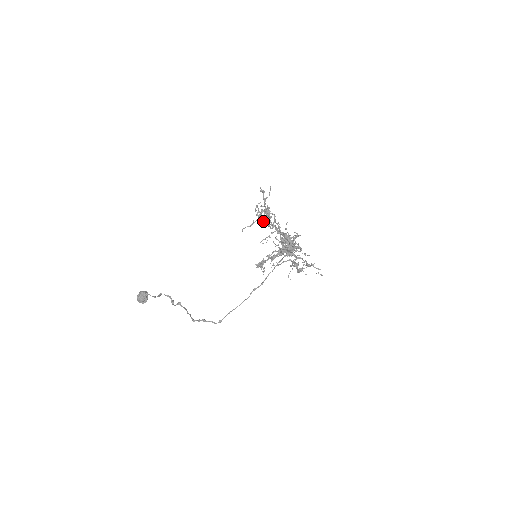
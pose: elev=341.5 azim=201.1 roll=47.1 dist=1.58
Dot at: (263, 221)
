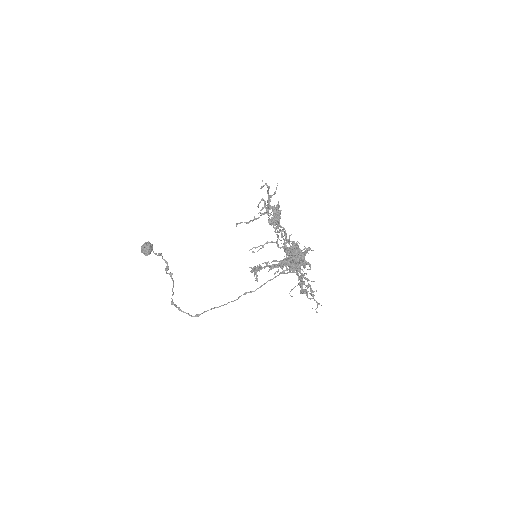
Dot at: (269, 219)
